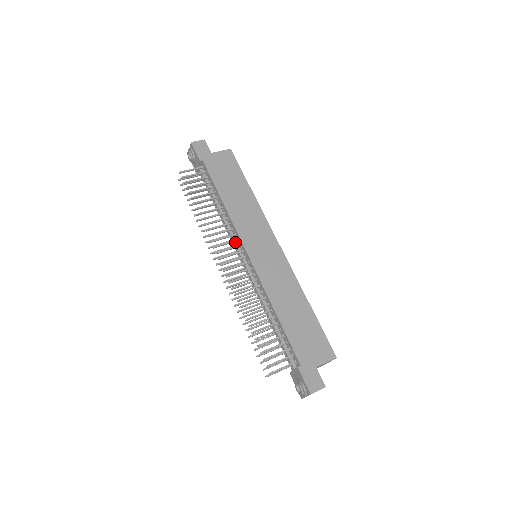
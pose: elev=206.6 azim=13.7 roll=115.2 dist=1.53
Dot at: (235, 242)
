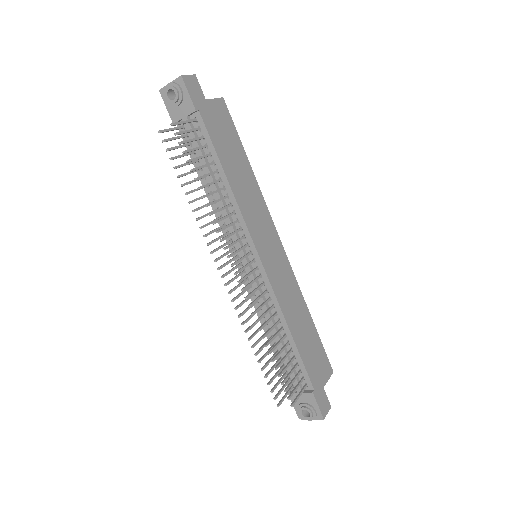
Dot at: (238, 238)
